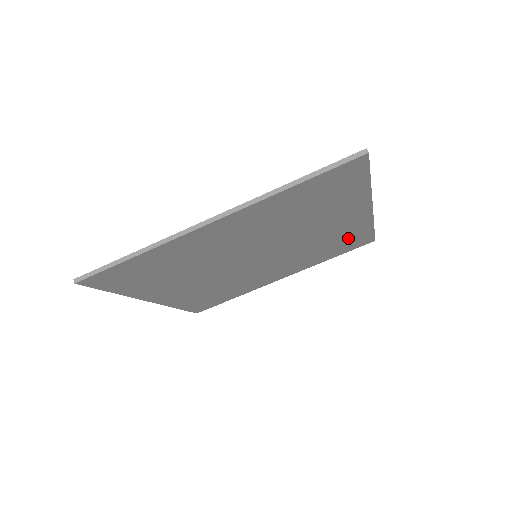
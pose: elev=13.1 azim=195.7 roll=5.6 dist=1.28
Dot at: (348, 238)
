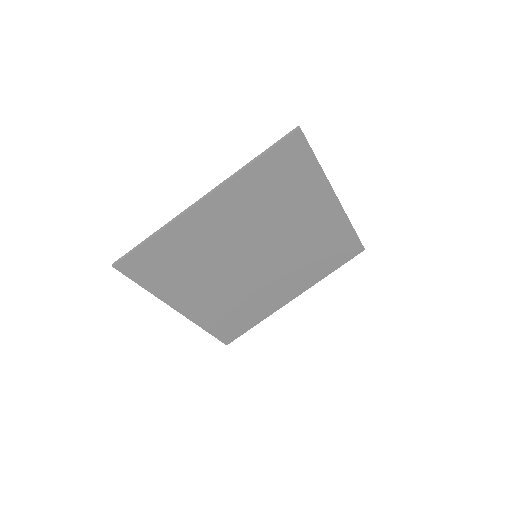
Dot at: (334, 241)
